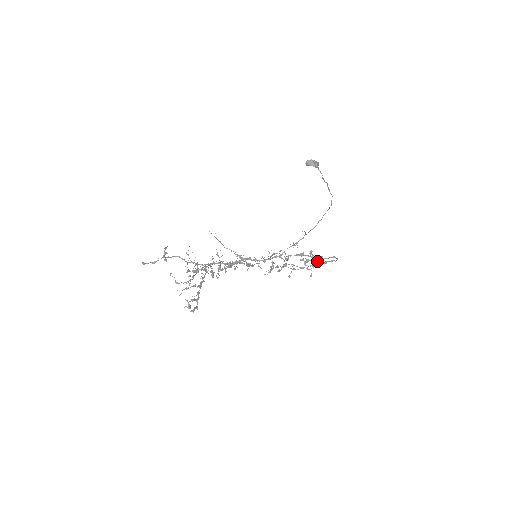
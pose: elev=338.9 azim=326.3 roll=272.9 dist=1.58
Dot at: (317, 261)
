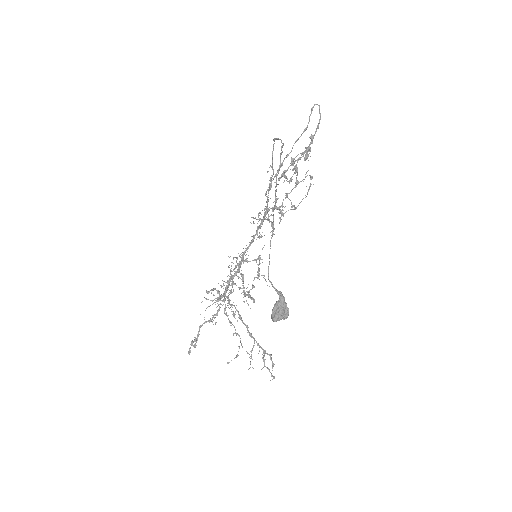
Dot at: (303, 154)
